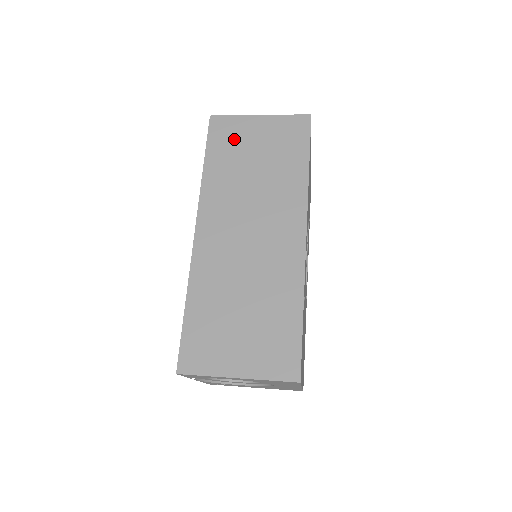
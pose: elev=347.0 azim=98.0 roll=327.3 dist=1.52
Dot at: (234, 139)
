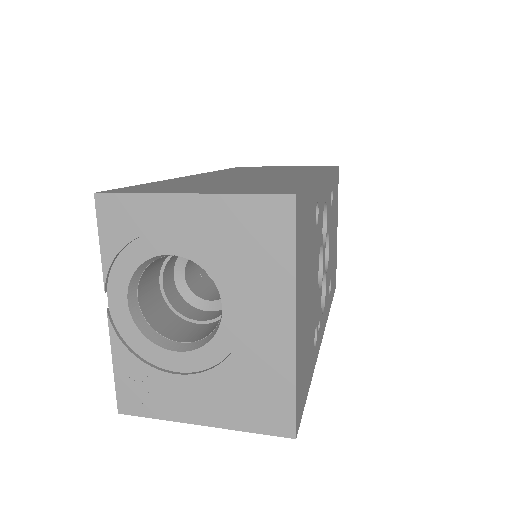
Dot at: occluded
